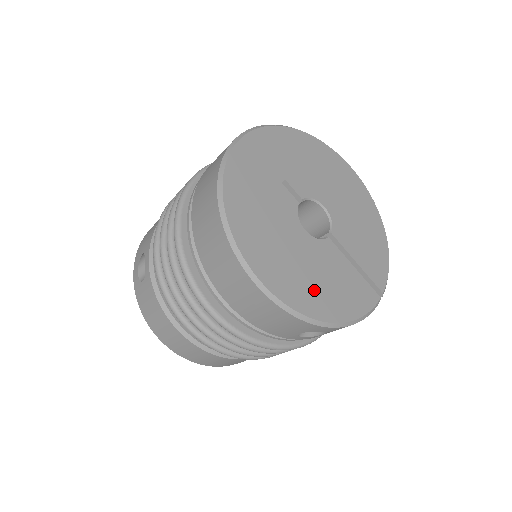
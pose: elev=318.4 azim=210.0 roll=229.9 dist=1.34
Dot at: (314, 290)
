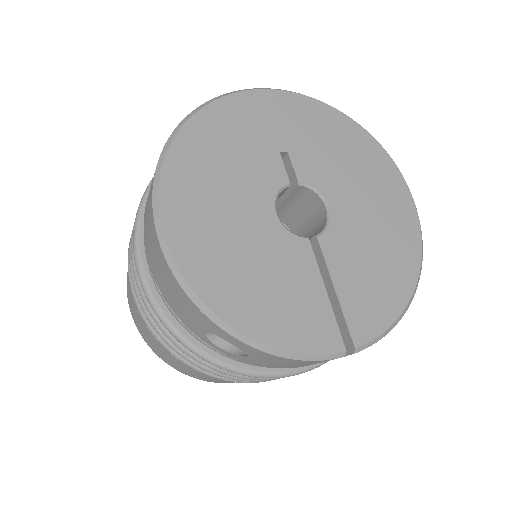
Dot at: (236, 279)
